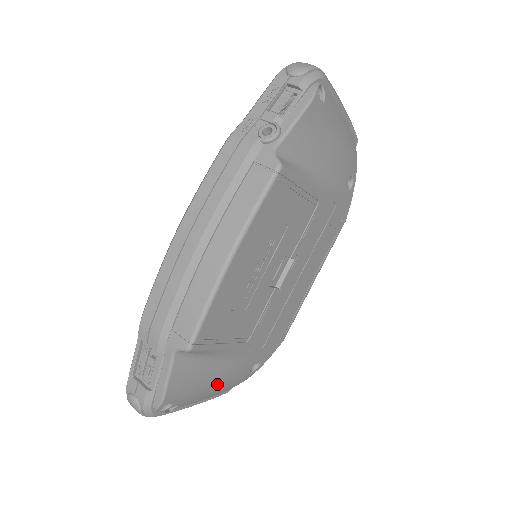
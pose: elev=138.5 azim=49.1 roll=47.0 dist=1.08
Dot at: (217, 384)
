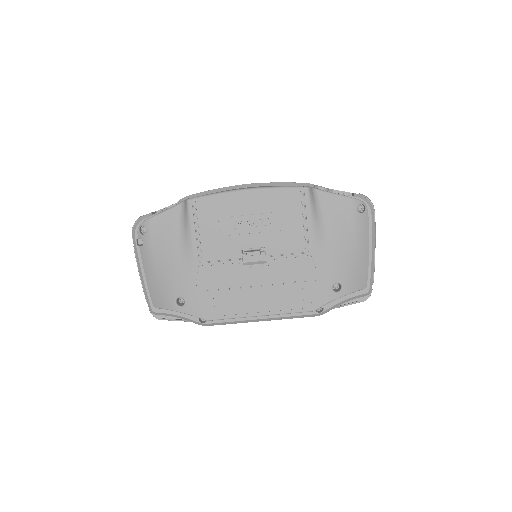
Dot at: (163, 267)
